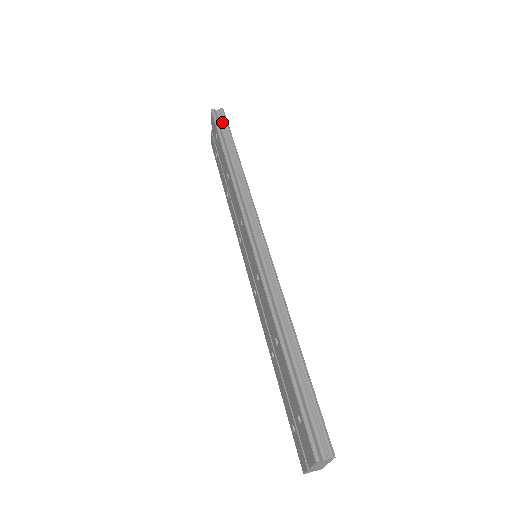
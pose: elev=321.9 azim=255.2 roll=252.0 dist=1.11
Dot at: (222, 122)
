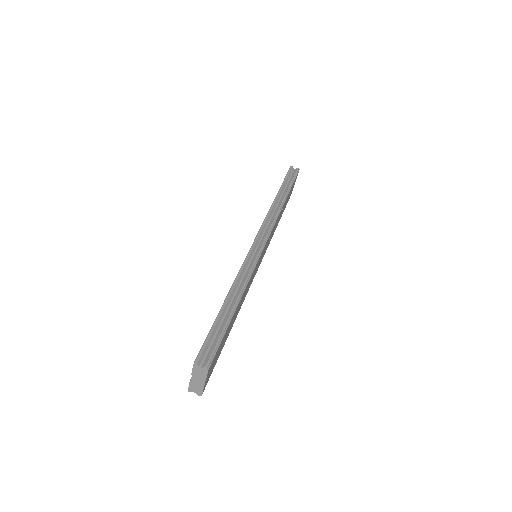
Dot at: (292, 175)
